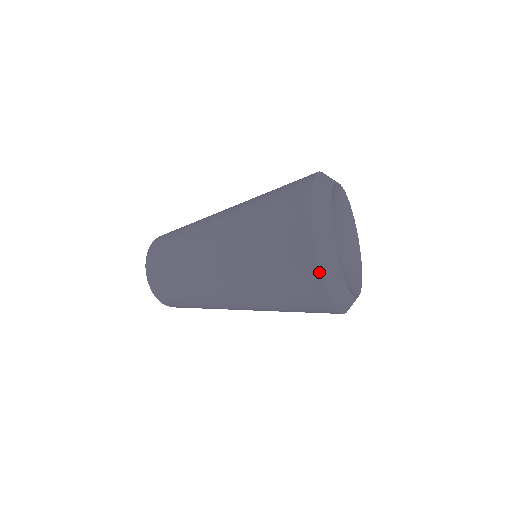
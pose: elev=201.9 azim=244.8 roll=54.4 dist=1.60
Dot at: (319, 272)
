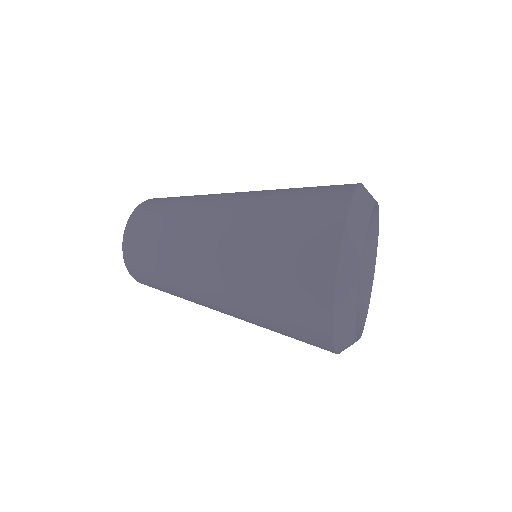
Dot at: (332, 295)
